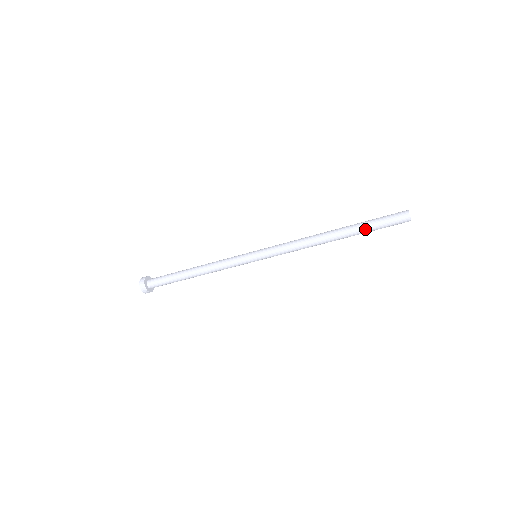
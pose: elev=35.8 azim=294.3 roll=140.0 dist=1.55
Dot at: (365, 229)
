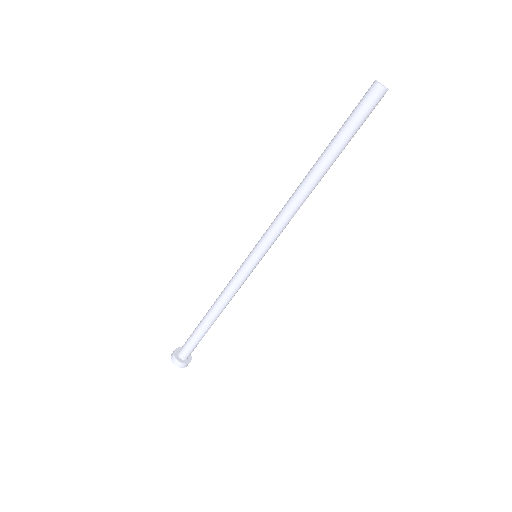
Dot at: (345, 142)
